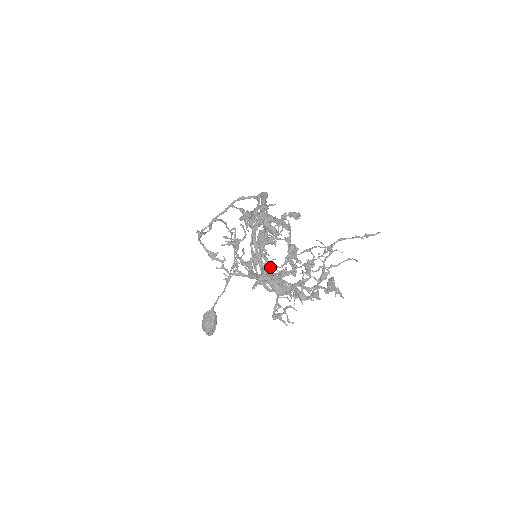
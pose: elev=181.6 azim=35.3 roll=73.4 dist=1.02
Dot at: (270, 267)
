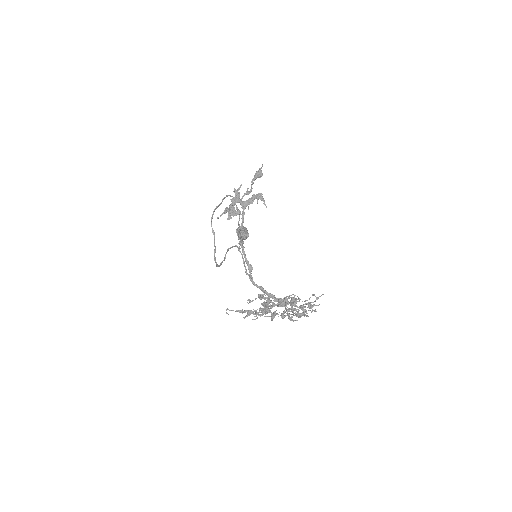
Dot at: occluded
